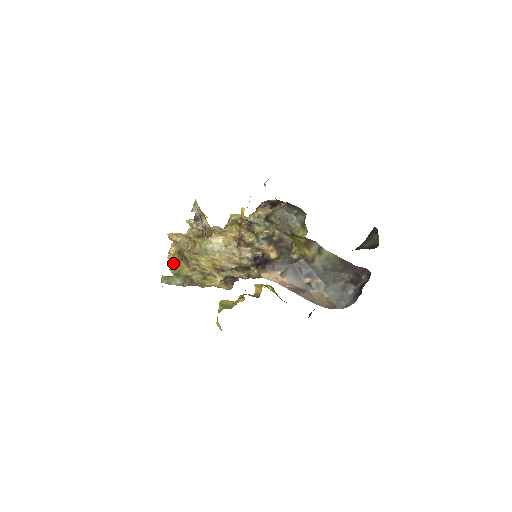
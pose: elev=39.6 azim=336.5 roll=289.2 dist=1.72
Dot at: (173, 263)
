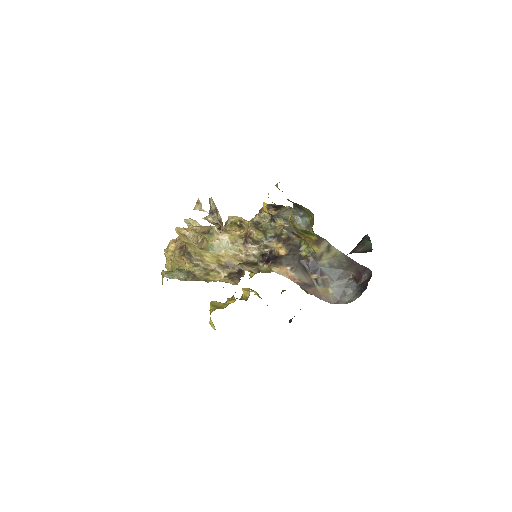
Dot at: (172, 259)
